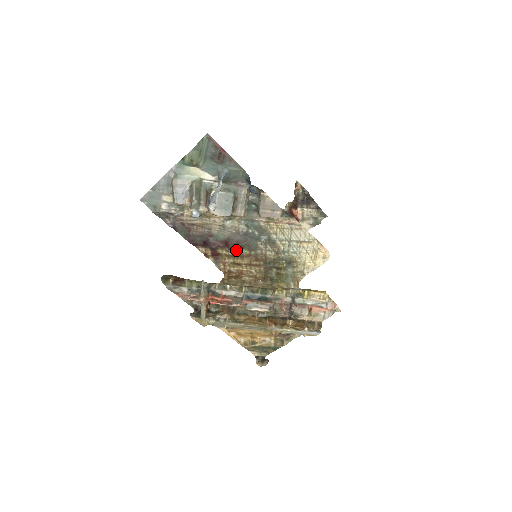
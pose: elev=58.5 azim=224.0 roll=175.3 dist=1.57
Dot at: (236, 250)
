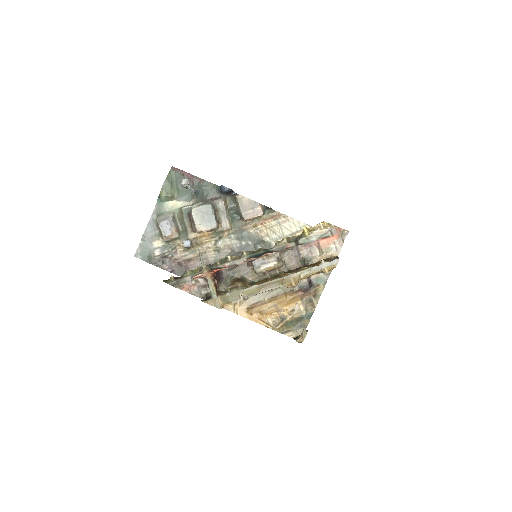
Dot at: occluded
